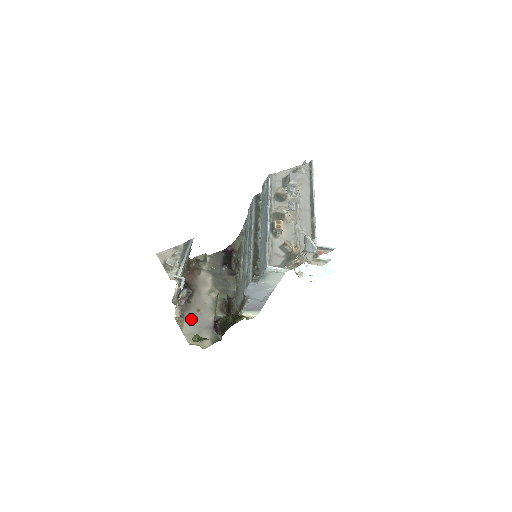
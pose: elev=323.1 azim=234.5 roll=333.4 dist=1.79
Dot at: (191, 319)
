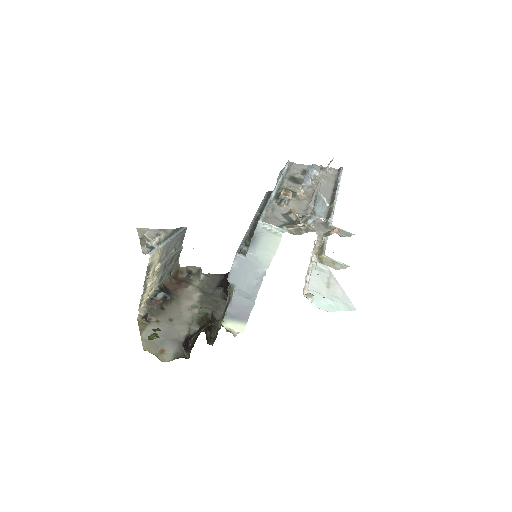
Dot at: (158, 326)
